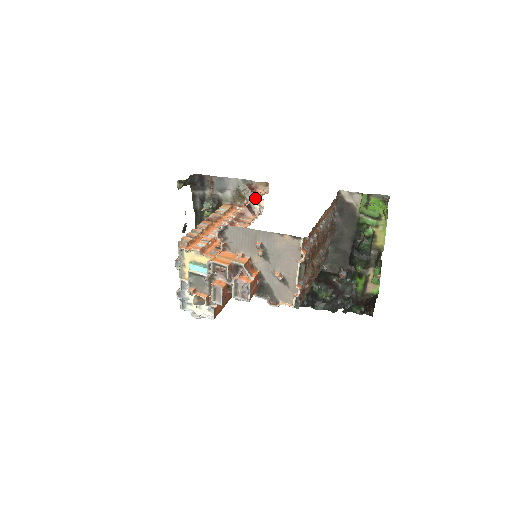
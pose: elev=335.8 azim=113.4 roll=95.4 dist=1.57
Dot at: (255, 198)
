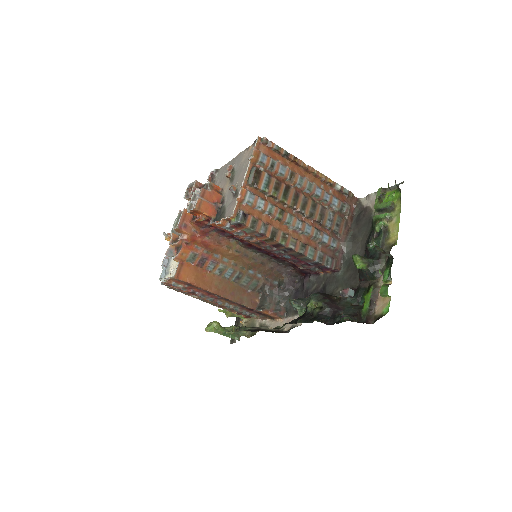
Dot at: occluded
